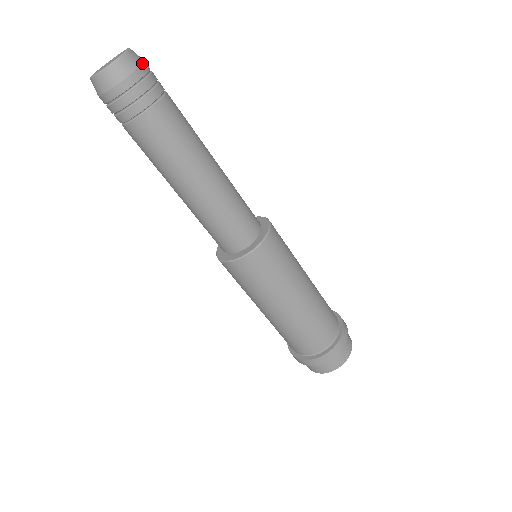
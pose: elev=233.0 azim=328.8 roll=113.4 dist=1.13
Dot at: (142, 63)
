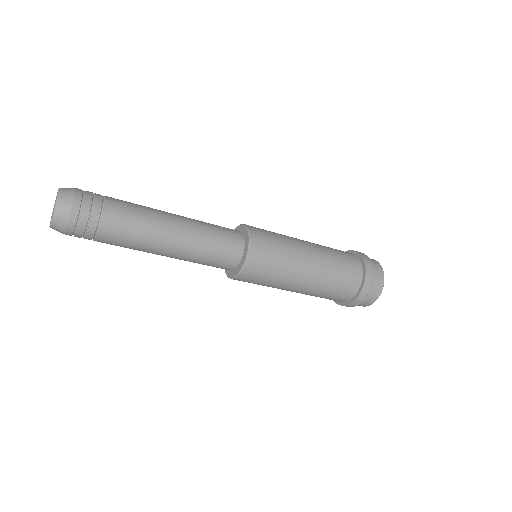
Dot at: (71, 209)
